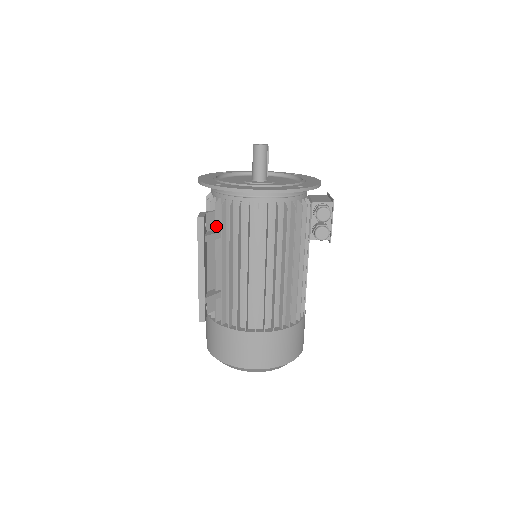
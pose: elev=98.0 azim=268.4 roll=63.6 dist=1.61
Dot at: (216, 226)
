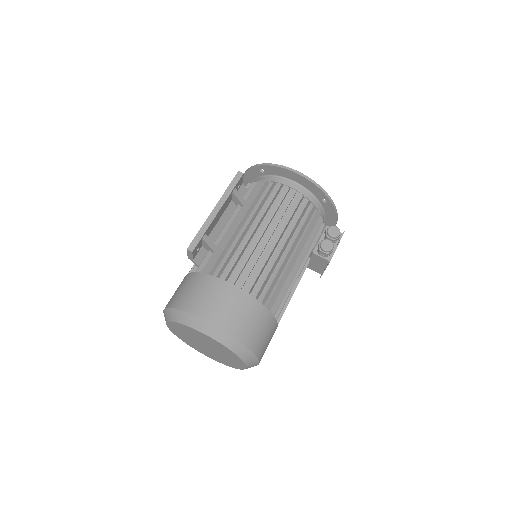
Dot at: (244, 197)
